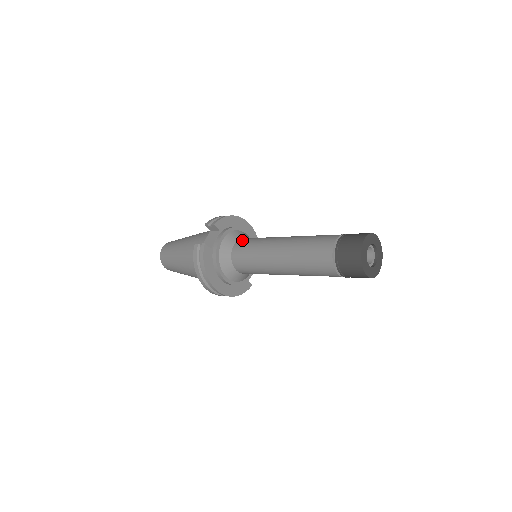
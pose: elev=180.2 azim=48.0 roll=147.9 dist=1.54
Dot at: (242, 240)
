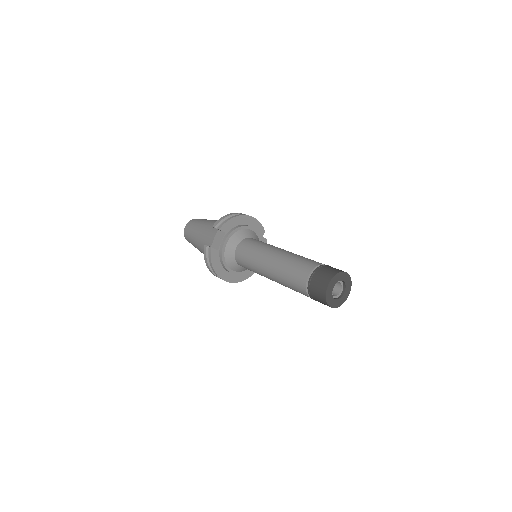
Dot at: (244, 243)
